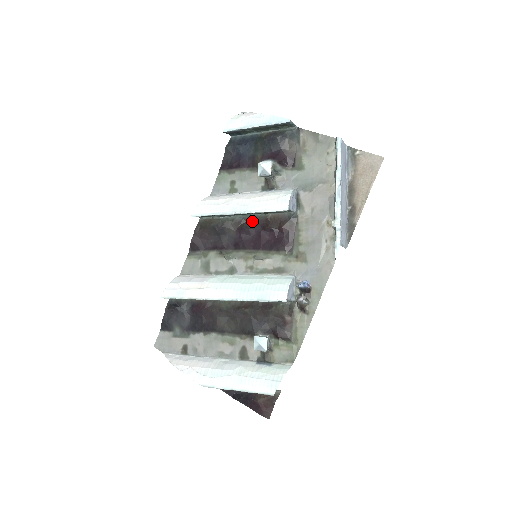
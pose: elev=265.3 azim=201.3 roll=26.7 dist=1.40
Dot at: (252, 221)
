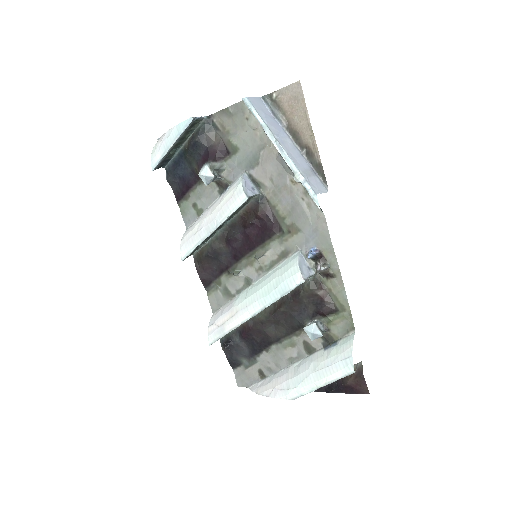
Dot at: (232, 227)
